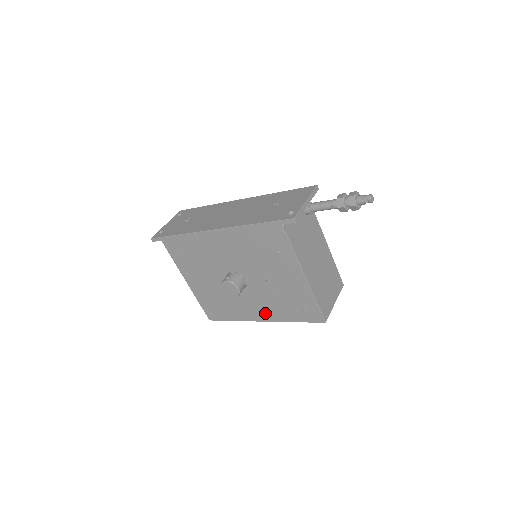
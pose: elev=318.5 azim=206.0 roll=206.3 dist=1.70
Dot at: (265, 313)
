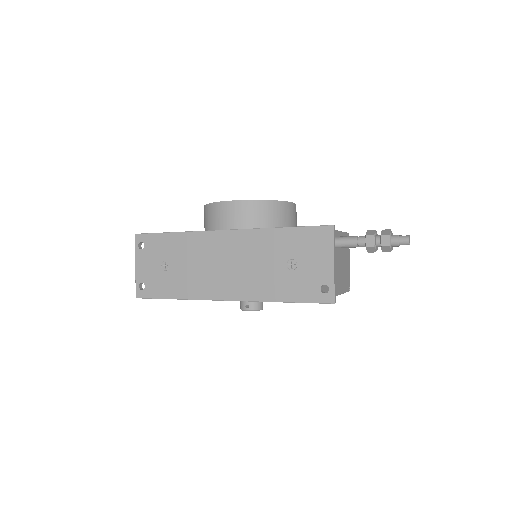
Dot at: occluded
